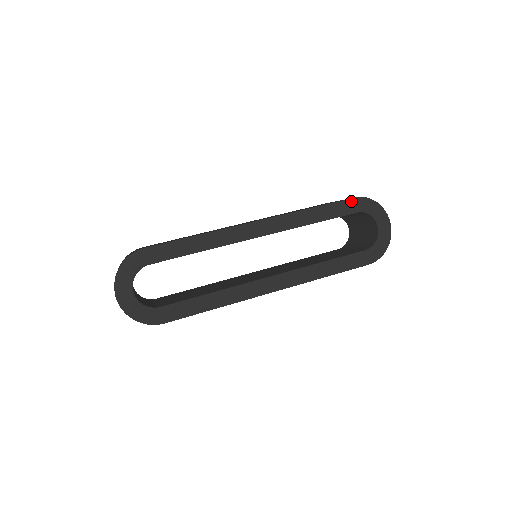
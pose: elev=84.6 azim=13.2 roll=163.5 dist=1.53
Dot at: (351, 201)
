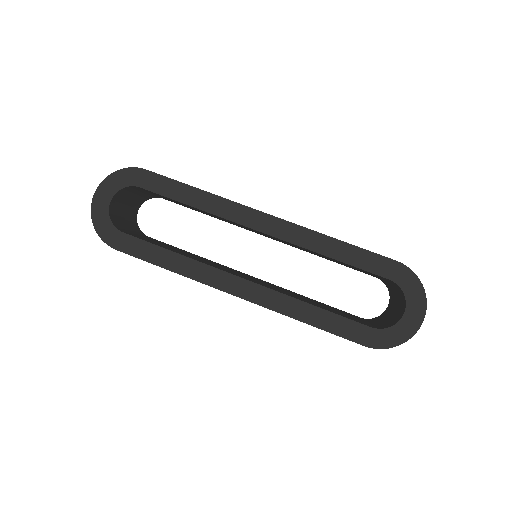
Dot at: (390, 262)
